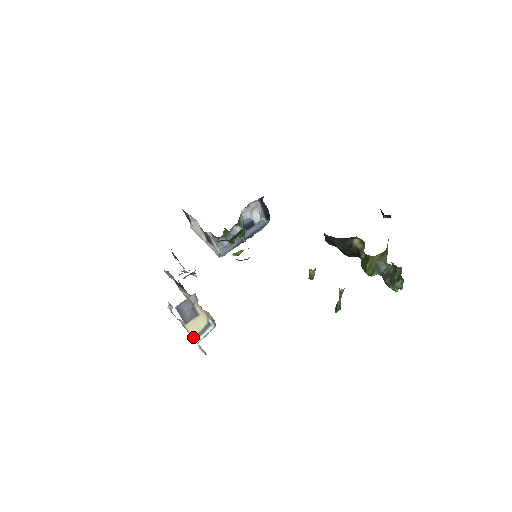
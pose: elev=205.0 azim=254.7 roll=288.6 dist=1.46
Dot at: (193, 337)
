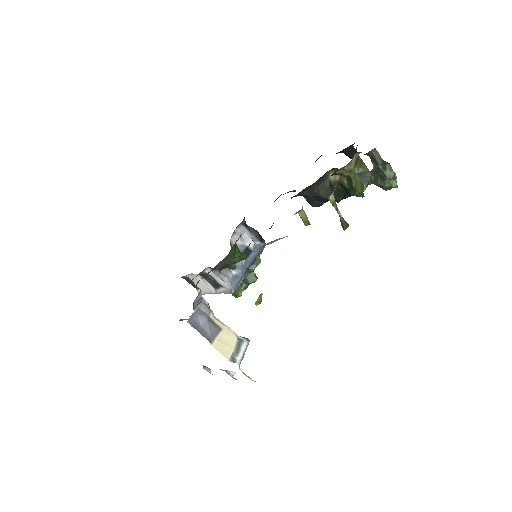
Dot at: (229, 360)
